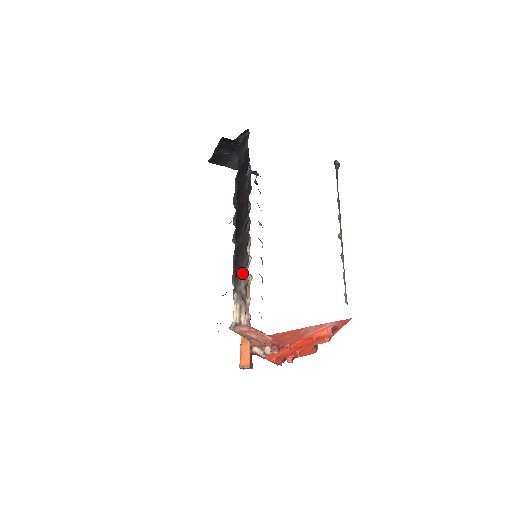
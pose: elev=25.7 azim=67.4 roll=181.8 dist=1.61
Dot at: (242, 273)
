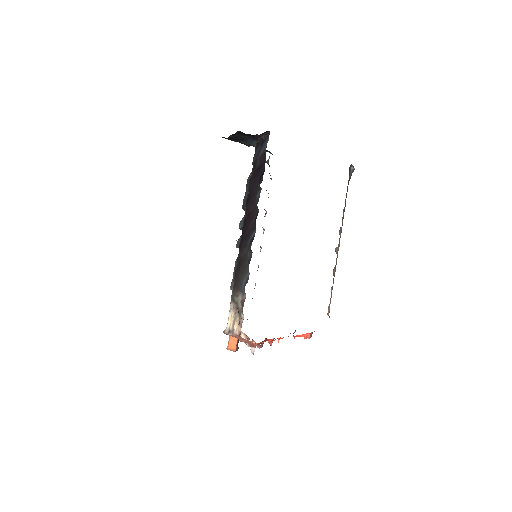
Dot at: (241, 287)
